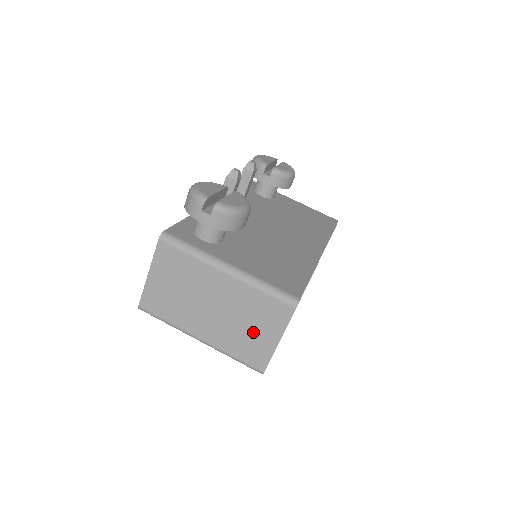
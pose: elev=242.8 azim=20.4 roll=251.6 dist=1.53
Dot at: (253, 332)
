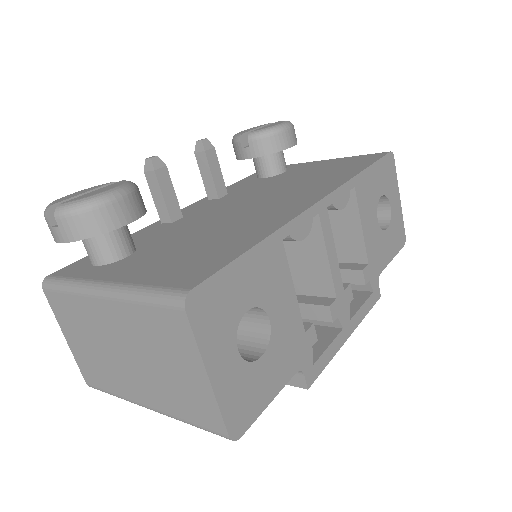
Dot at: (176, 374)
